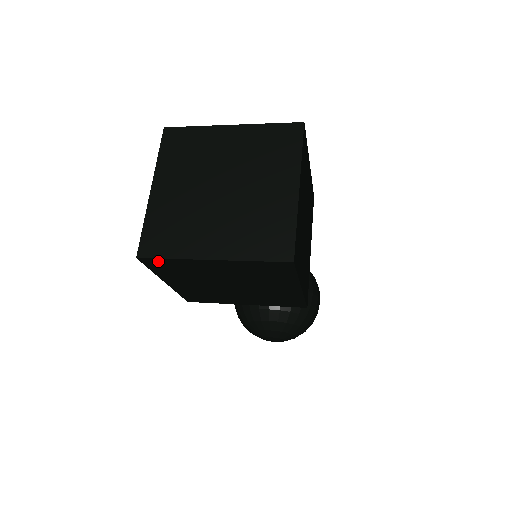
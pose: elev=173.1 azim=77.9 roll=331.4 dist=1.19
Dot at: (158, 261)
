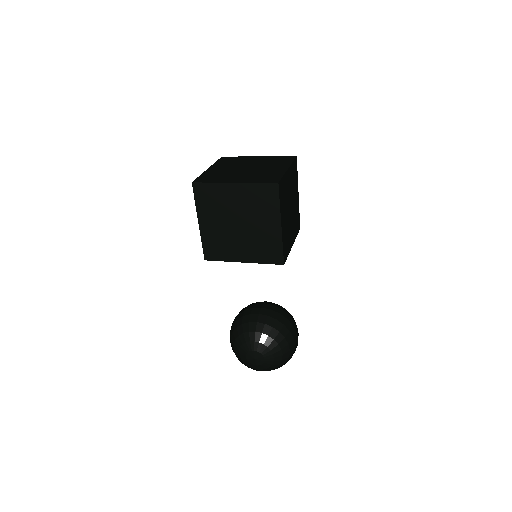
Dot at: (203, 187)
